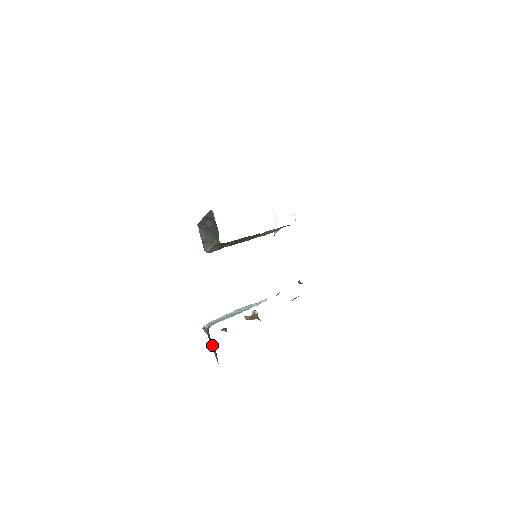
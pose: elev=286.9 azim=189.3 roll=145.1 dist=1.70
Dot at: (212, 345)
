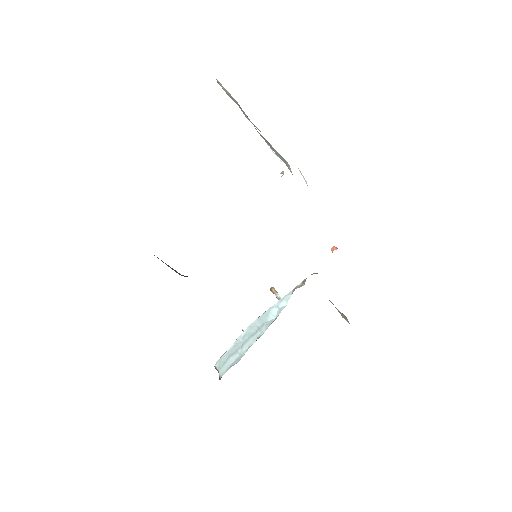
Dot at: occluded
